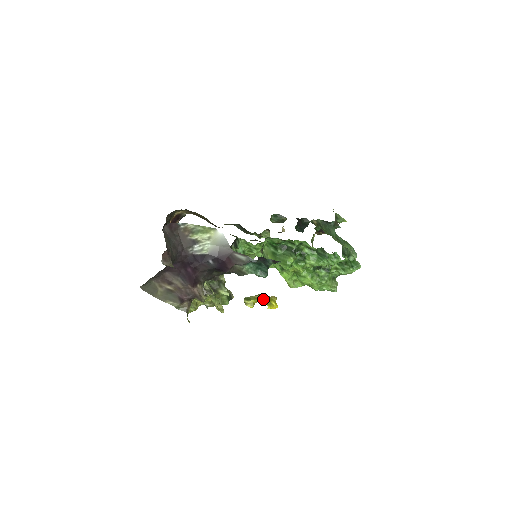
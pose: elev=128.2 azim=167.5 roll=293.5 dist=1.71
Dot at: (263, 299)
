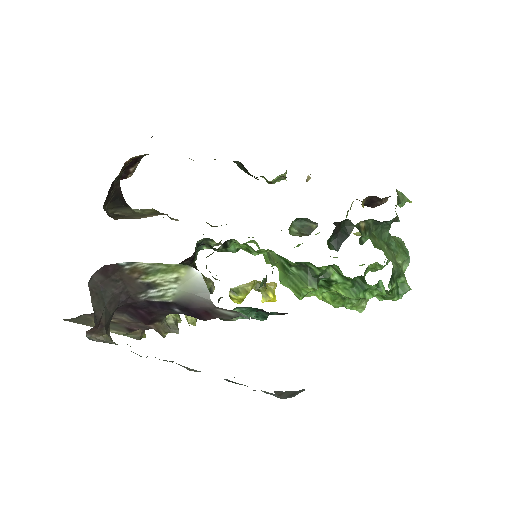
Dot at: (257, 289)
